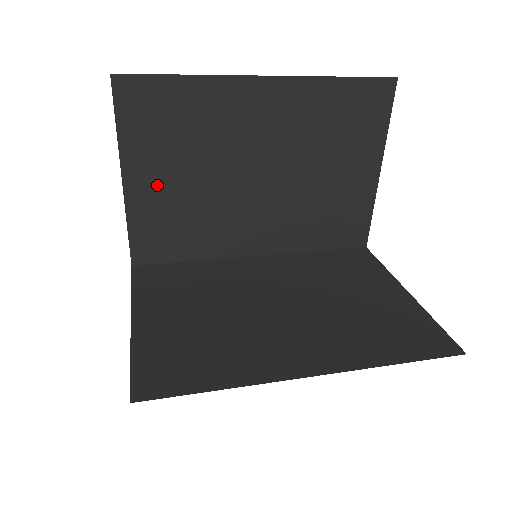
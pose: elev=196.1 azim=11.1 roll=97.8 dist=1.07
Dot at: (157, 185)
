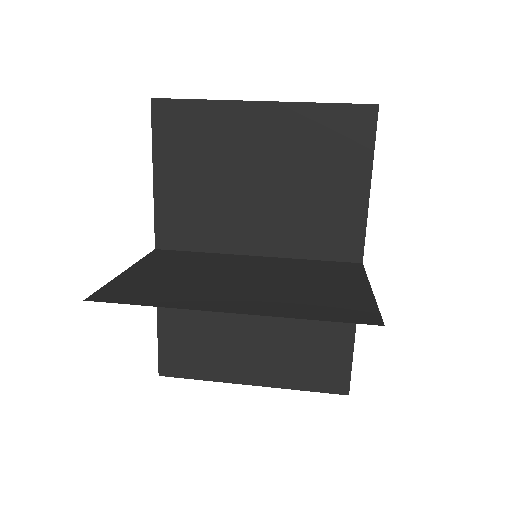
Dot at: (178, 183)
